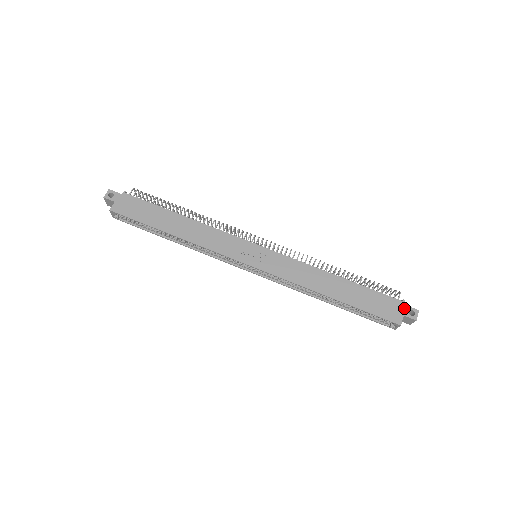
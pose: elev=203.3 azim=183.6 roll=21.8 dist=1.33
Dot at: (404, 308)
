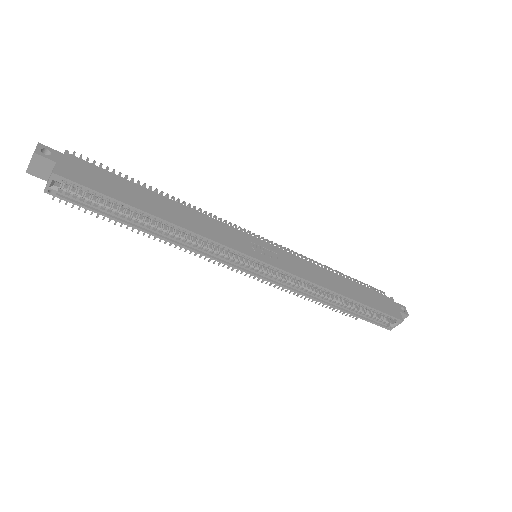
Dot at: (396, 305)
